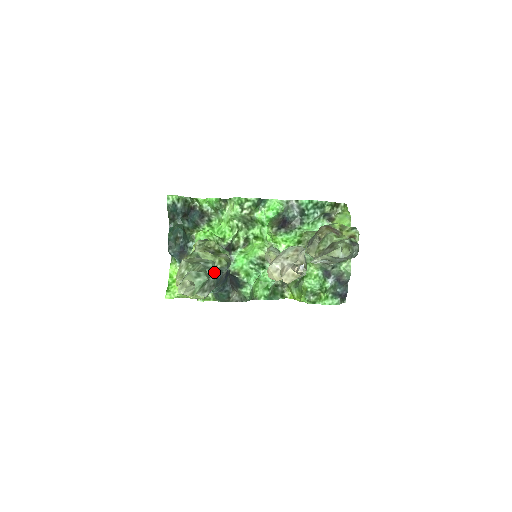
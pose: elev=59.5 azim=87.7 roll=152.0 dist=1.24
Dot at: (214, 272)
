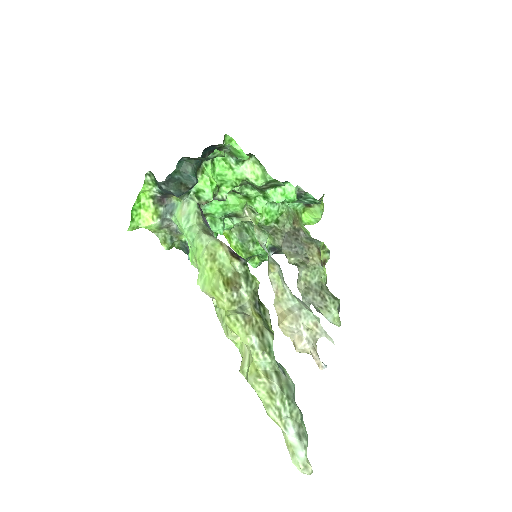
Dot at: (294, 399)
